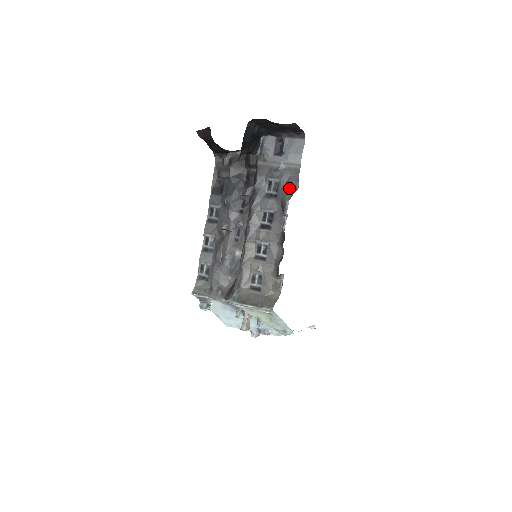
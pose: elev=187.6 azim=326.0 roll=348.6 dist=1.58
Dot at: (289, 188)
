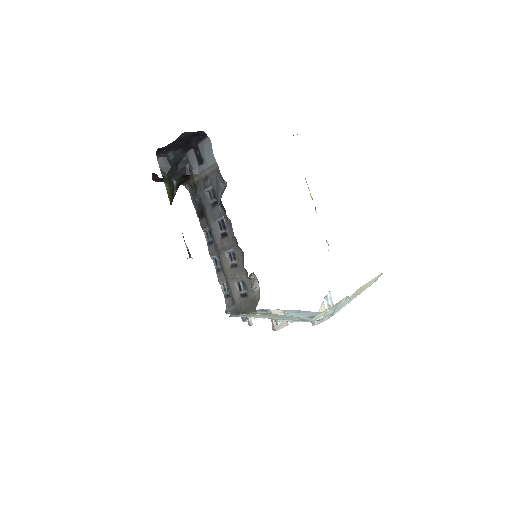
Dot at: (219, 190)
